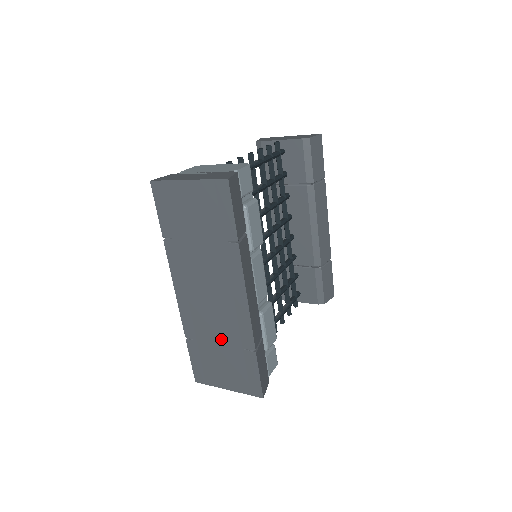
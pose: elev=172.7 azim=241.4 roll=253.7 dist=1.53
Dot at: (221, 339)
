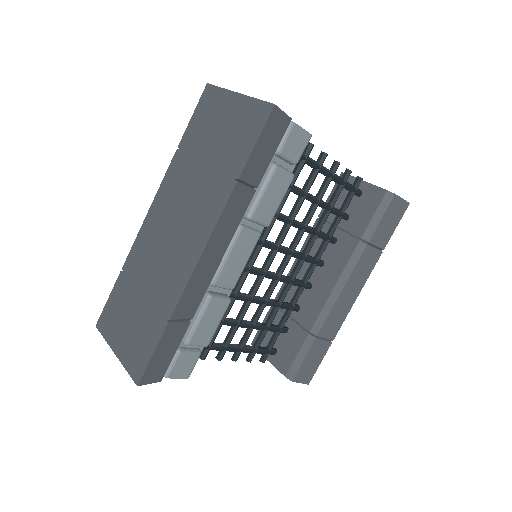
Dot at: (149, 288)
